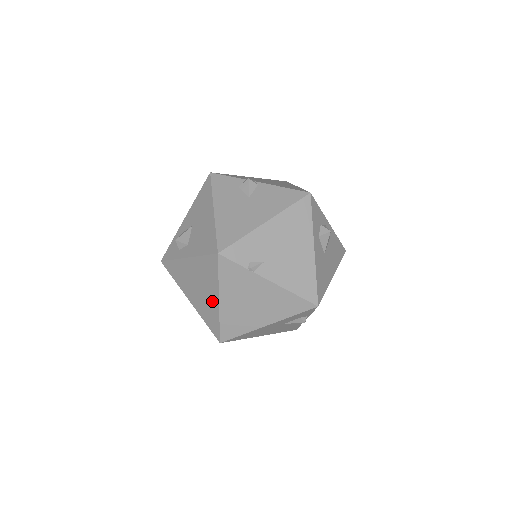
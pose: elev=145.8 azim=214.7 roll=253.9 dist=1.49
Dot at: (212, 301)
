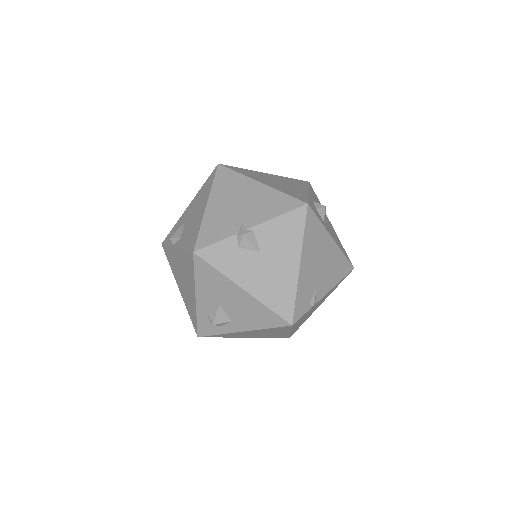
Dot at: occluded
